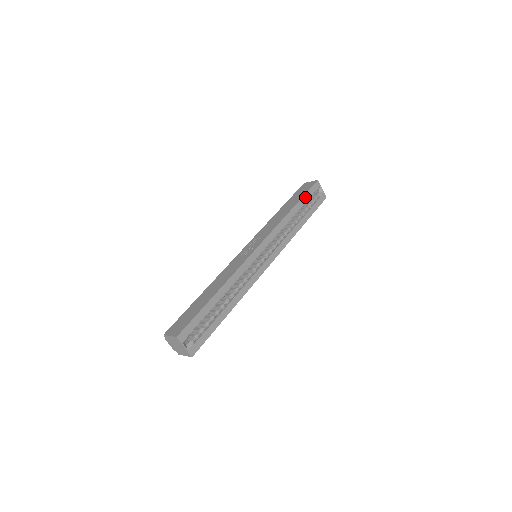
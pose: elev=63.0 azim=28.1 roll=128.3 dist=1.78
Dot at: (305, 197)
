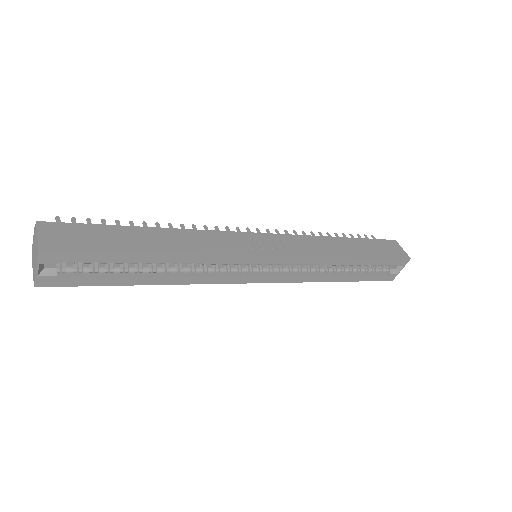
Dot at: (378, 260)
